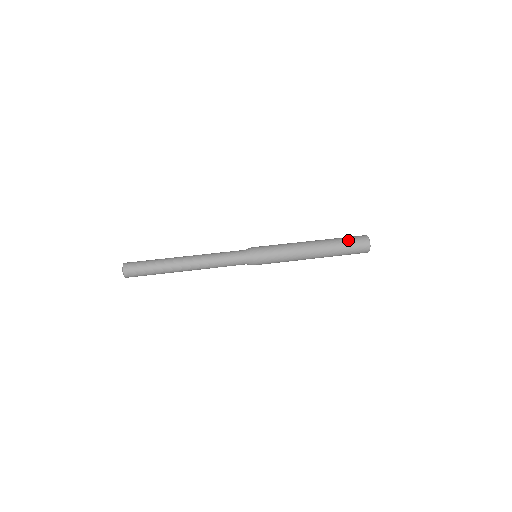
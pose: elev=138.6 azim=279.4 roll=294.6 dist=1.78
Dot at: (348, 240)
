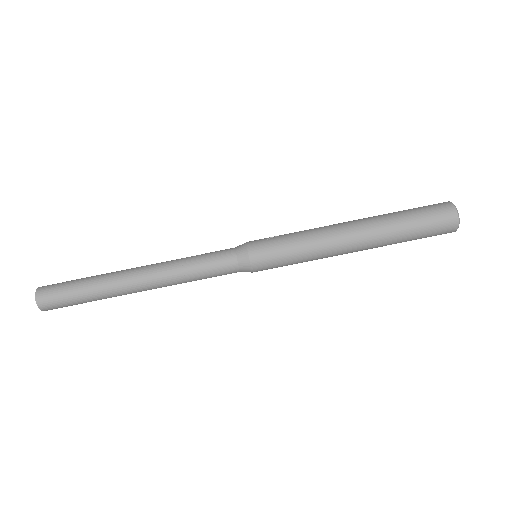
Dot at: (420, 238)
